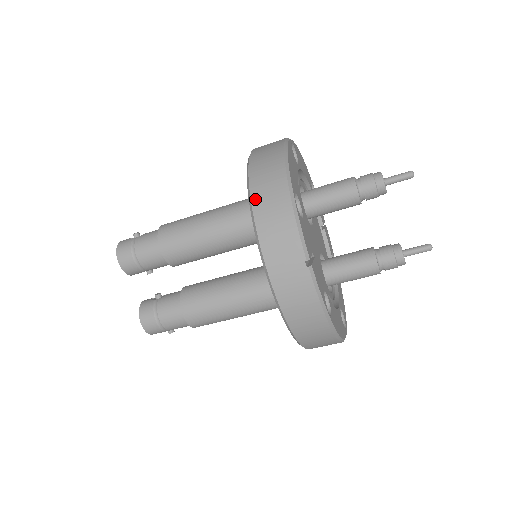
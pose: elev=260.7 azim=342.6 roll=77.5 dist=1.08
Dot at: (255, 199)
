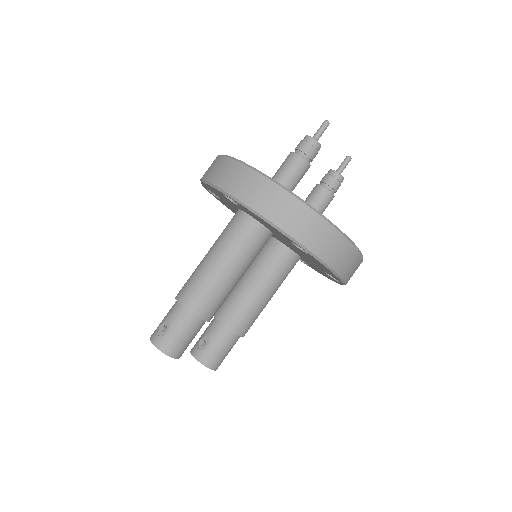
Dot at: (304, 241)
